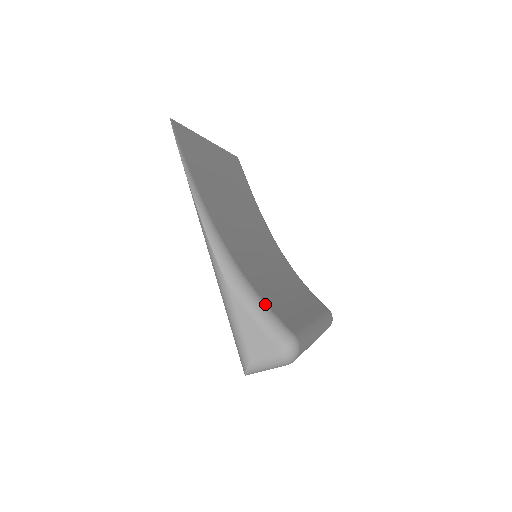
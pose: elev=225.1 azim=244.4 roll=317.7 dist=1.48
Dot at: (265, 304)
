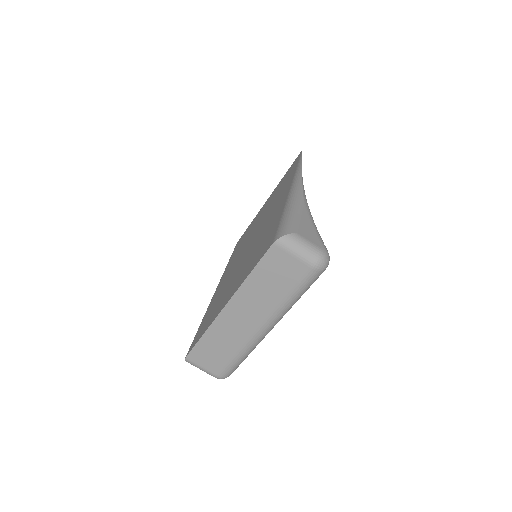
Dot at: occluded
